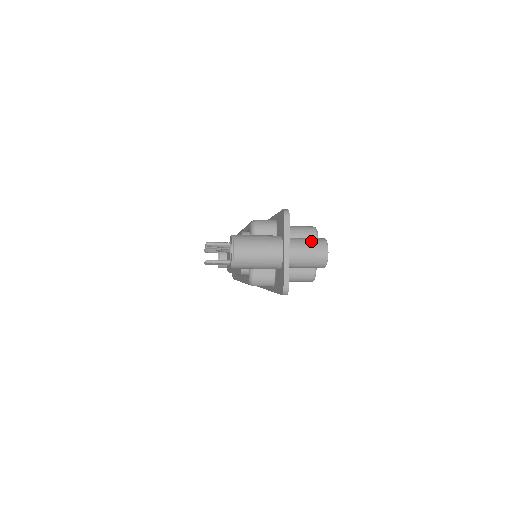
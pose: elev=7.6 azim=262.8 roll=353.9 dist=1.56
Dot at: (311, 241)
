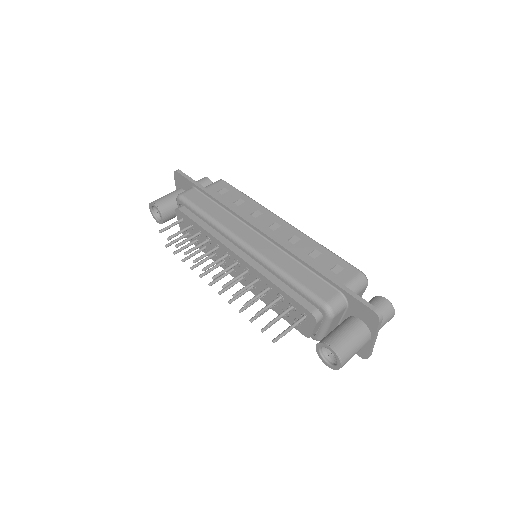
Dot at: (384, 314)
